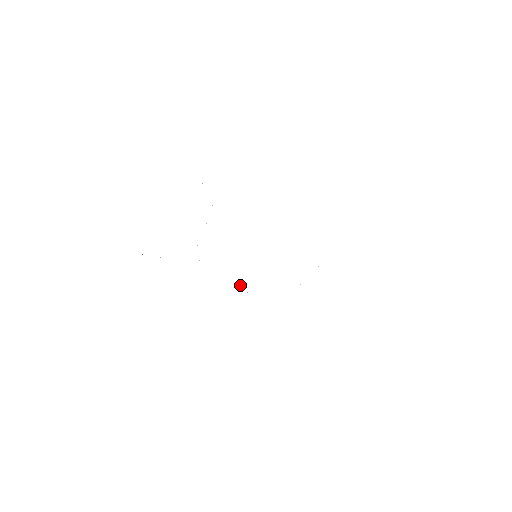
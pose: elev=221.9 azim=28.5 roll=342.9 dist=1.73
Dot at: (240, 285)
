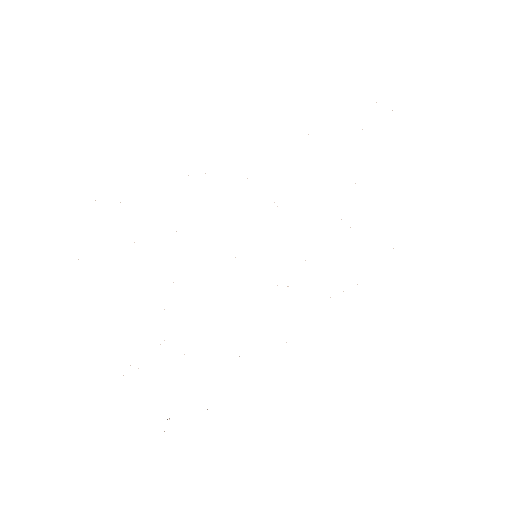
Dot at: occluded
